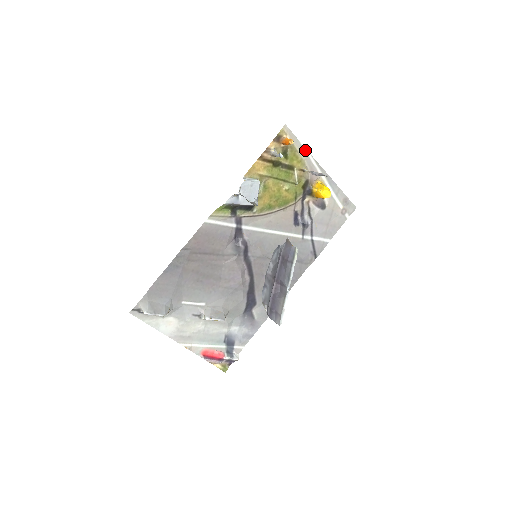
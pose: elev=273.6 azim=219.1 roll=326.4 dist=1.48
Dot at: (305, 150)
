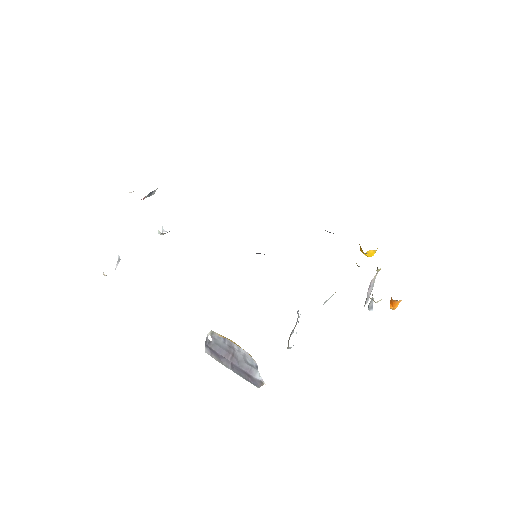
Dot at: occluded
